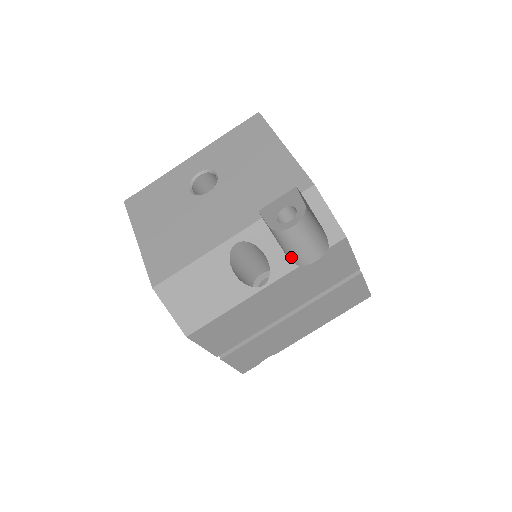
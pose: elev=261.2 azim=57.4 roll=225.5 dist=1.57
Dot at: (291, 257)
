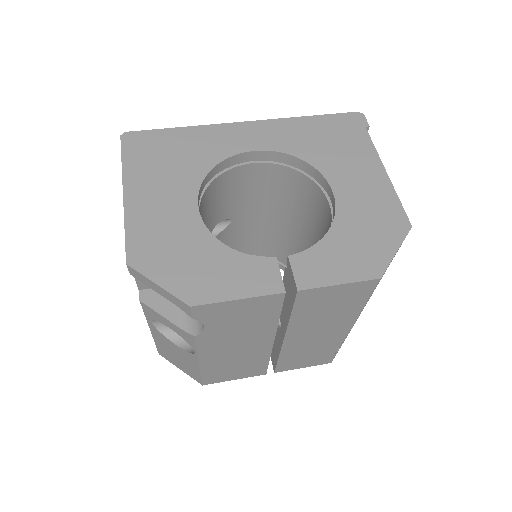
Dot at: (189, 324)
